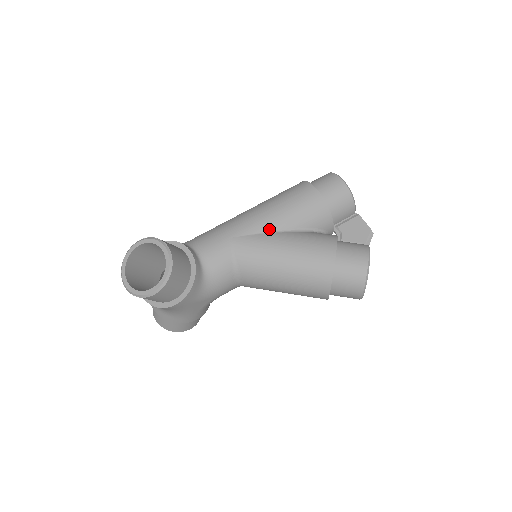
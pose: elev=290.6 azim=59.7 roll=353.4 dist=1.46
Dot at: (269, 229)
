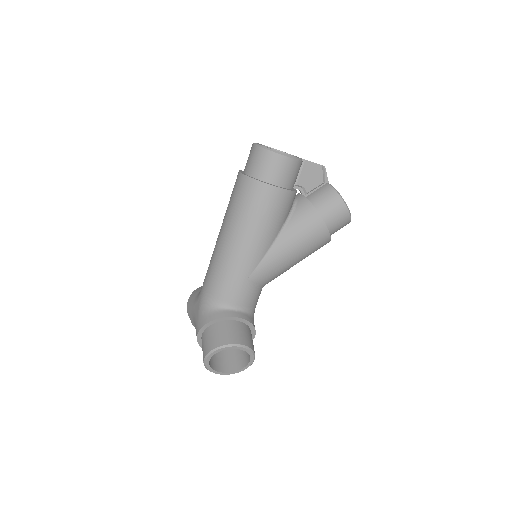
Dot at: (267, 249)
